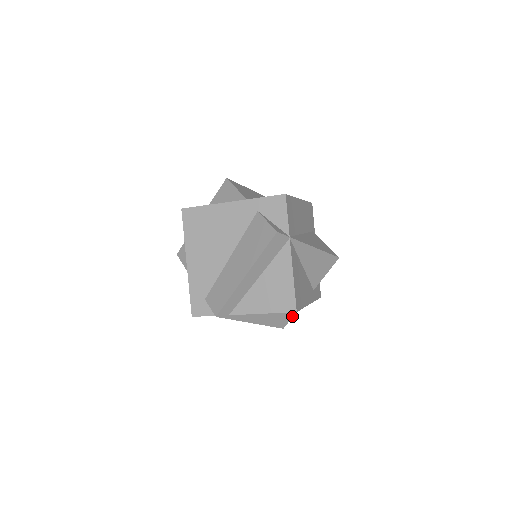
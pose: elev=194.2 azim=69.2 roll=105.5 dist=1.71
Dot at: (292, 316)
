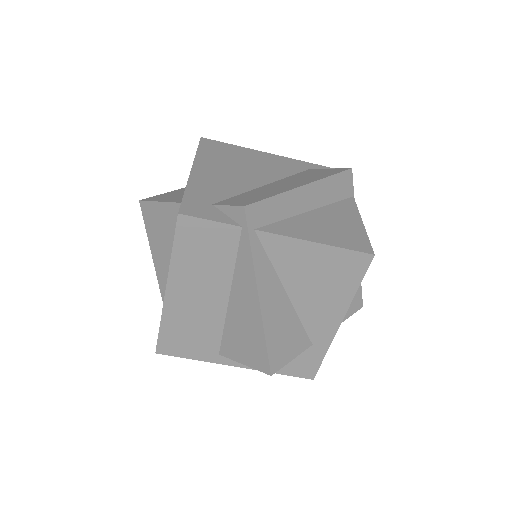
Dot at: (290, 359)
